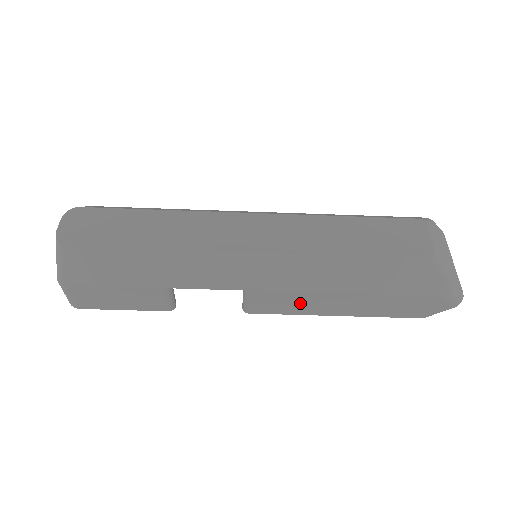
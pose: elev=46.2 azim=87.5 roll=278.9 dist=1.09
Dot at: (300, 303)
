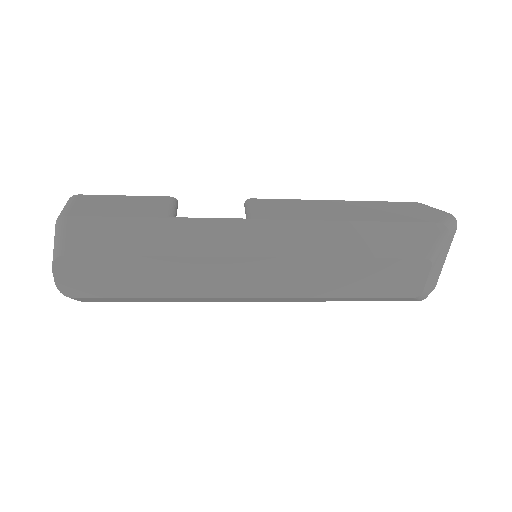
Dot at: occluded
